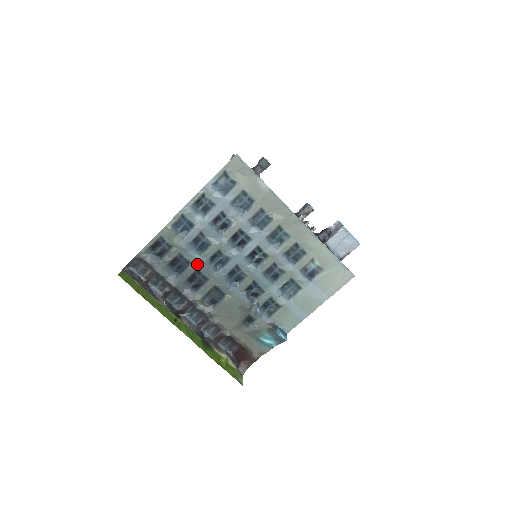
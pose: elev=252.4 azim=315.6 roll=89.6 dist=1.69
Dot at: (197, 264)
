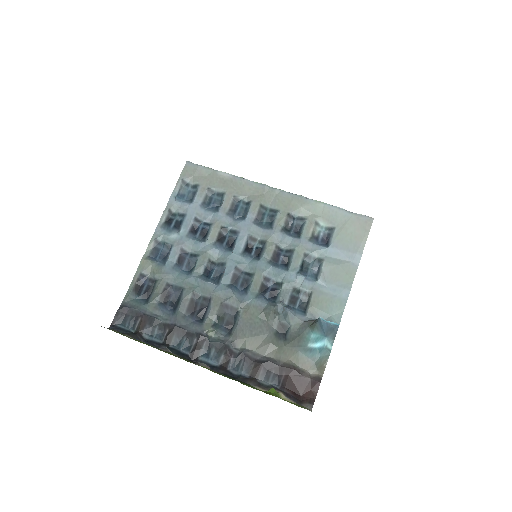
Dot at: (191, 287)
